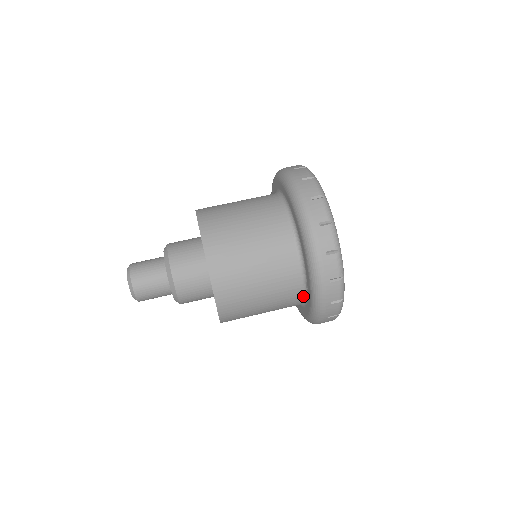
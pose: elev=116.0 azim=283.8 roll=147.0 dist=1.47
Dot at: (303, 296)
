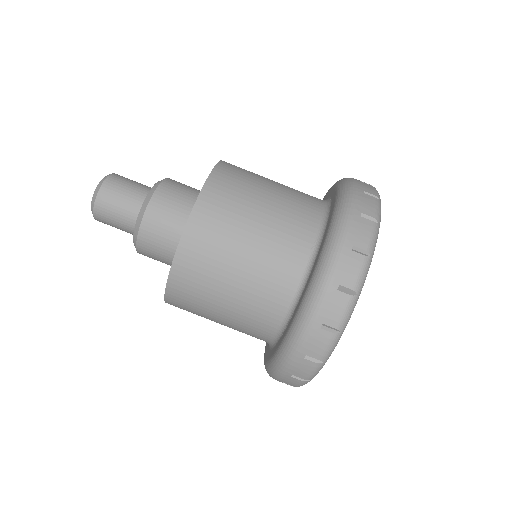
Dot at: (278, 330)
